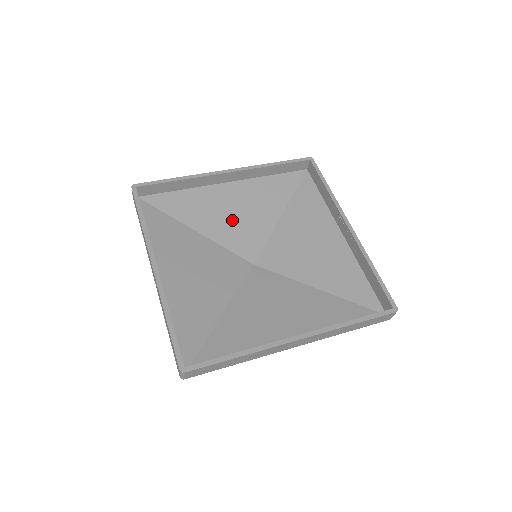
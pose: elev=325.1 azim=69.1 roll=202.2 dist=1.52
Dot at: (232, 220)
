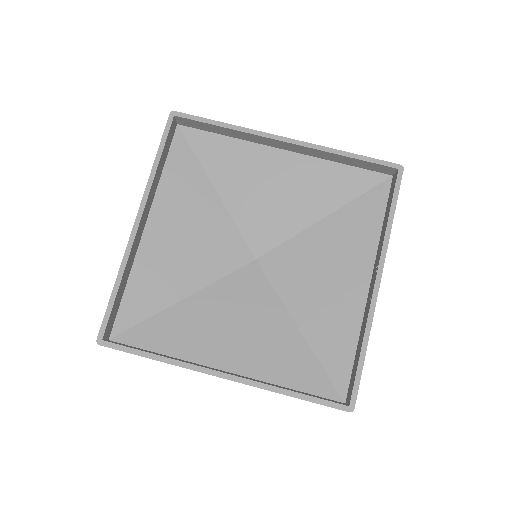
Dot at: (262, 198)
